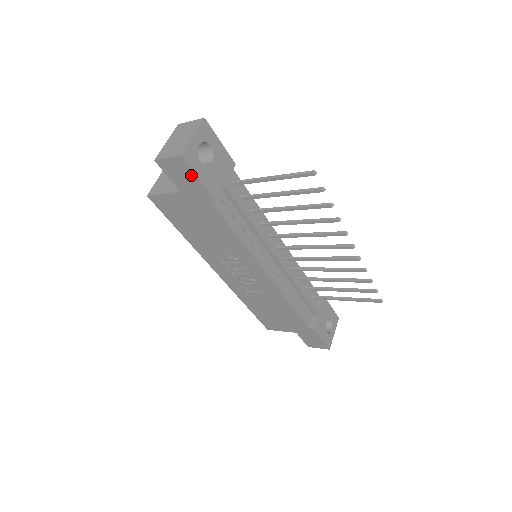
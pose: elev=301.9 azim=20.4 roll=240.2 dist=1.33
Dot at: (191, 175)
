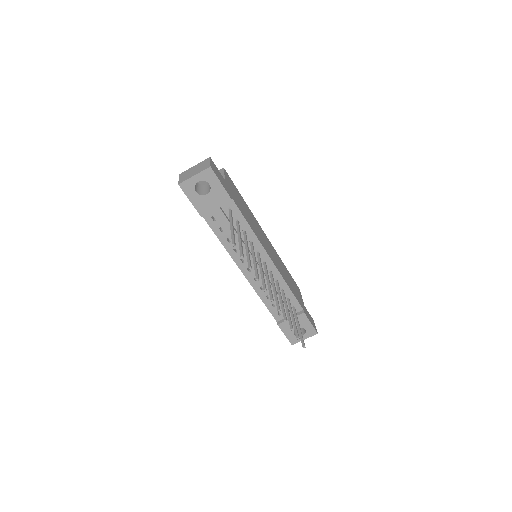
Dot at: (188, 196)
